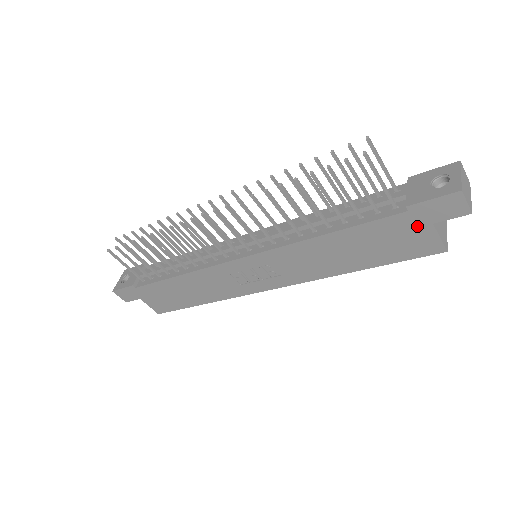
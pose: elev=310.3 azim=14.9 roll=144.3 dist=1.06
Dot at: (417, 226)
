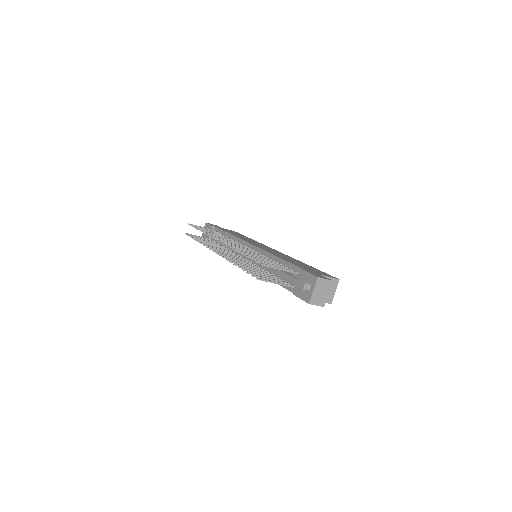
Dot at: occluded
